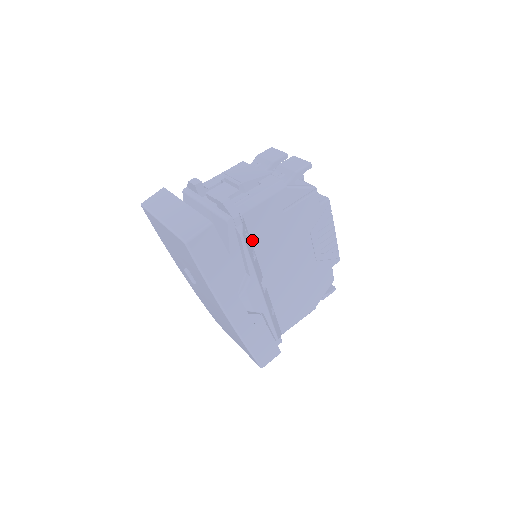
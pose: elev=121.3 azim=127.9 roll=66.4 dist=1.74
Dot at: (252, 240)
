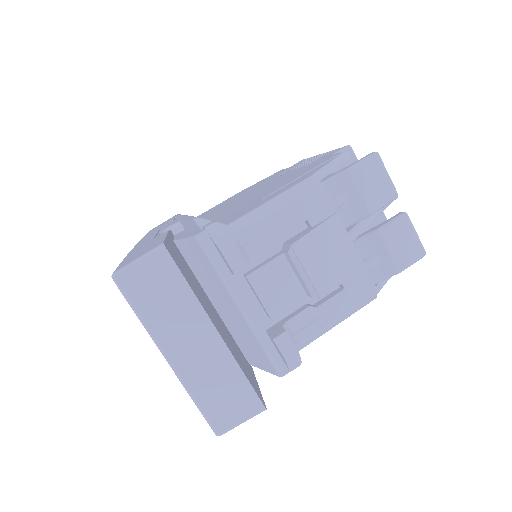
Dot at: occluded
